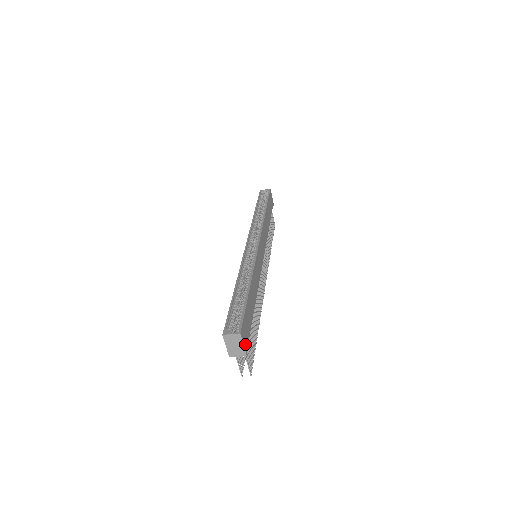
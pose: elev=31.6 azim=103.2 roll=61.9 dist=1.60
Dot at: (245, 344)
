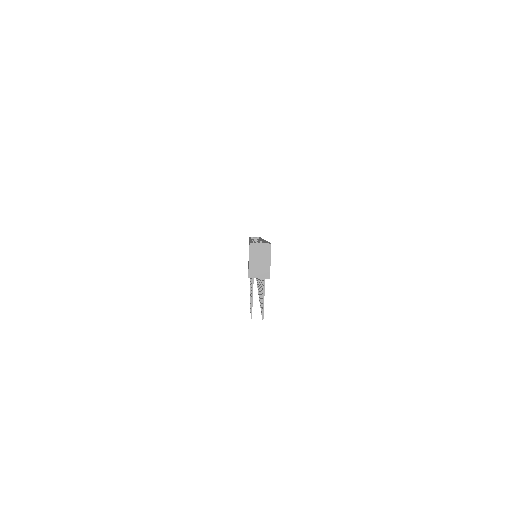
Dot at: occluded
